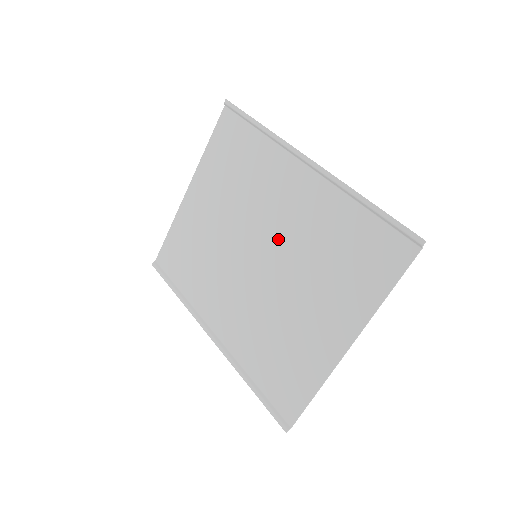
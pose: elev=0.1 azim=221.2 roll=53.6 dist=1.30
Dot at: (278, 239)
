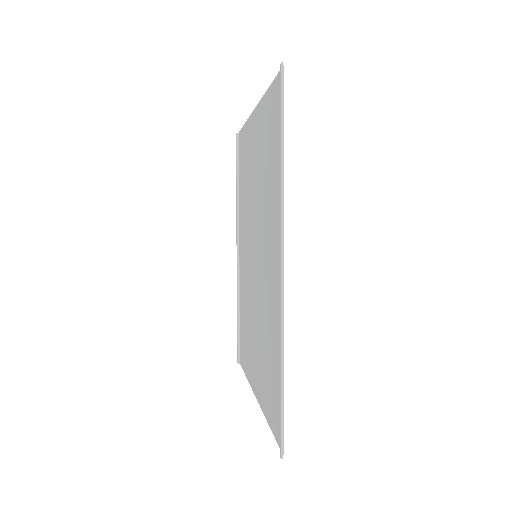
Dot at: (261, 274)
